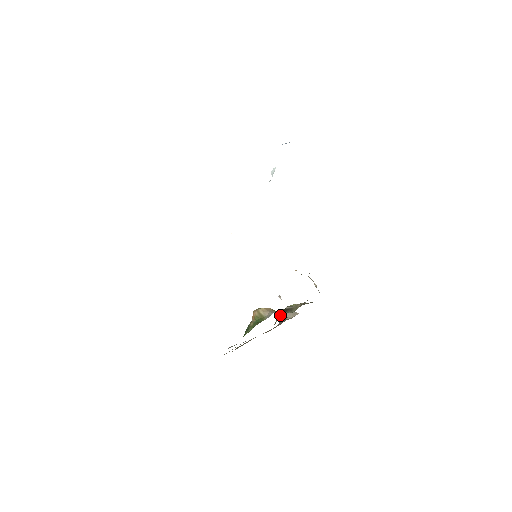
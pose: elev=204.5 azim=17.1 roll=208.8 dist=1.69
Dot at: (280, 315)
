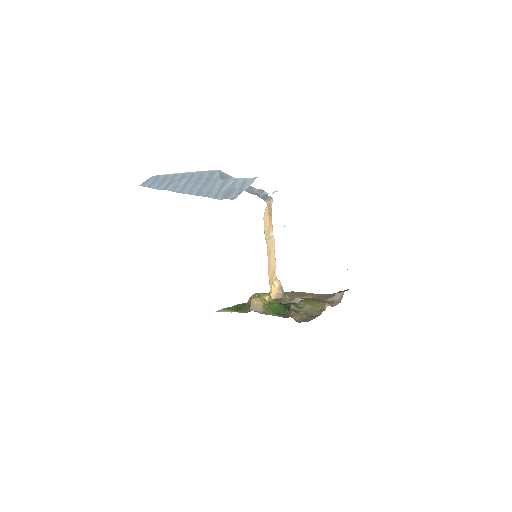
Dot at: occluded
